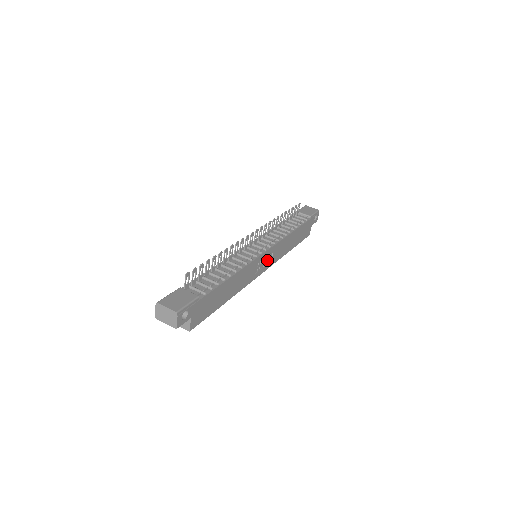
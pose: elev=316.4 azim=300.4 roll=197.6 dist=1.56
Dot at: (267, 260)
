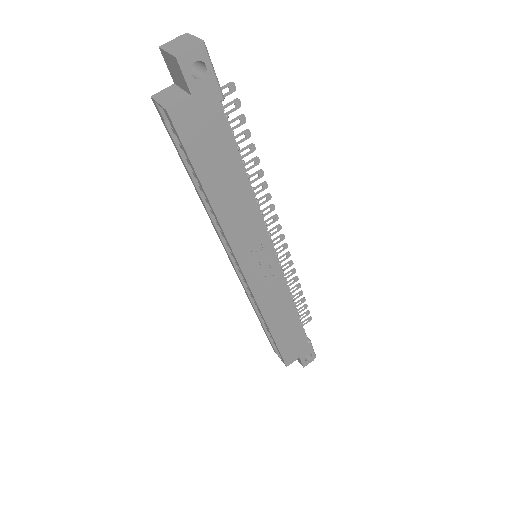
Dot at: (262, 273)
